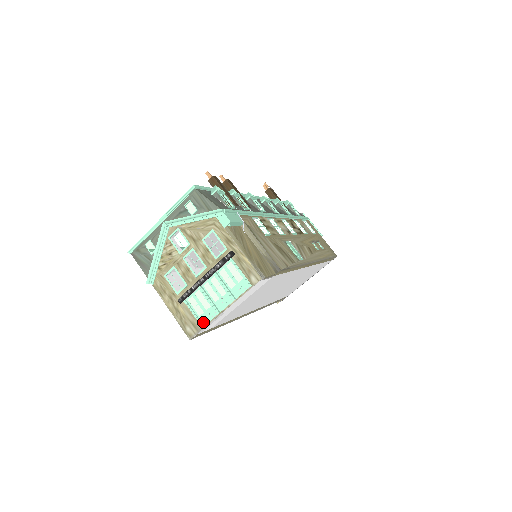
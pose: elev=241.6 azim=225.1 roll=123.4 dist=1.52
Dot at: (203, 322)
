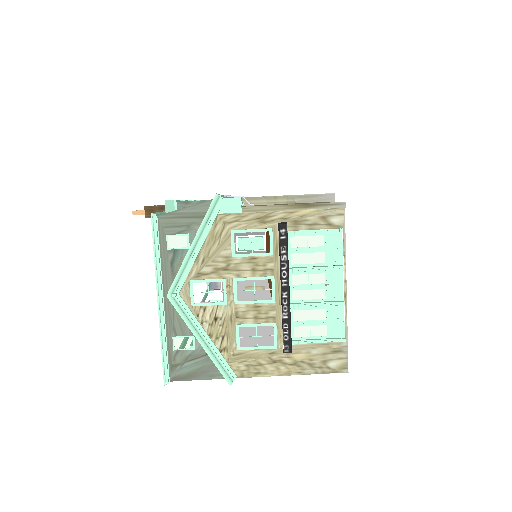
Dot at: (338, 335)
